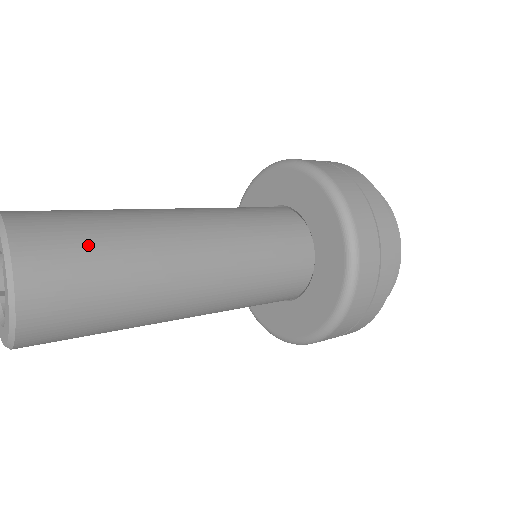
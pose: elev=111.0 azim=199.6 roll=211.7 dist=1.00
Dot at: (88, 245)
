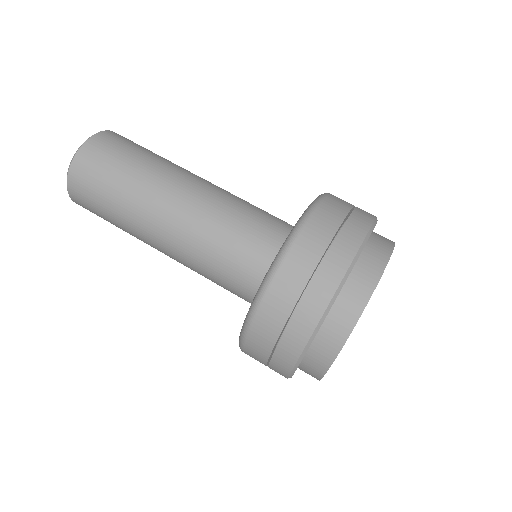
Dot at: (104, 185)
